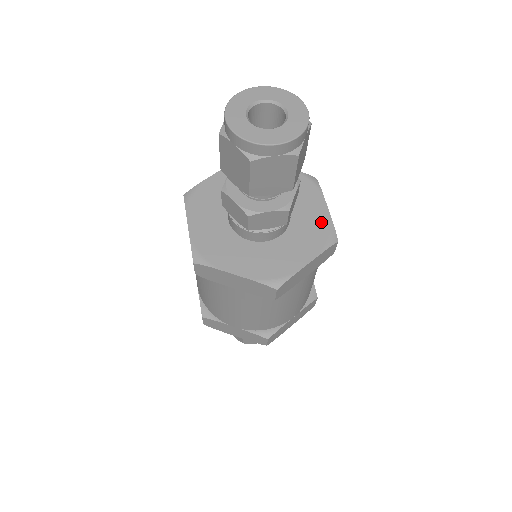
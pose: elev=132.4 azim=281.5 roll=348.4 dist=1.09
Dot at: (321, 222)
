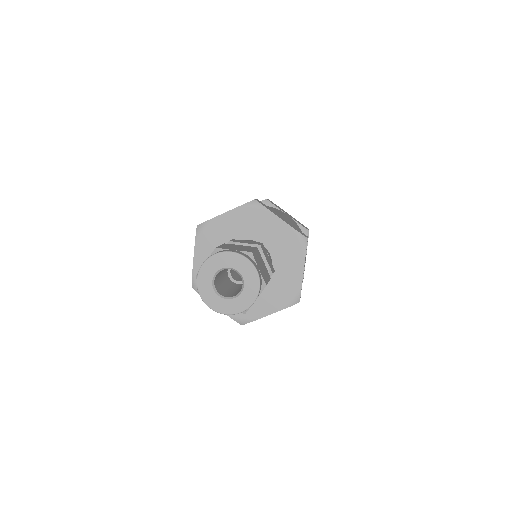
Dot at: (293, 284)
